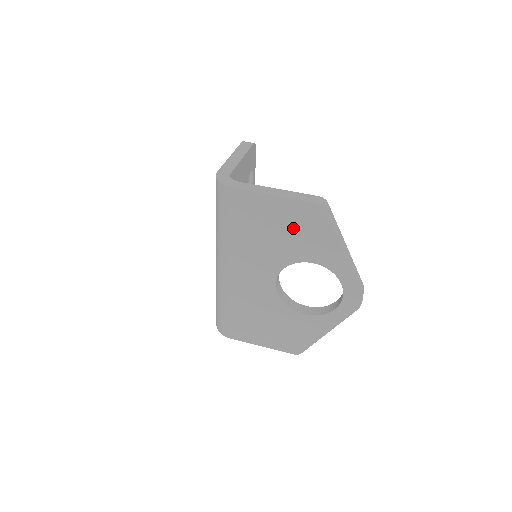
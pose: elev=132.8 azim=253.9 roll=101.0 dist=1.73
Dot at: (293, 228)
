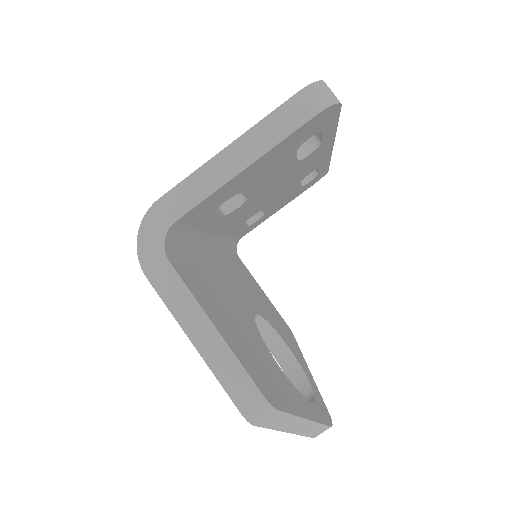
Dot at: occluded
